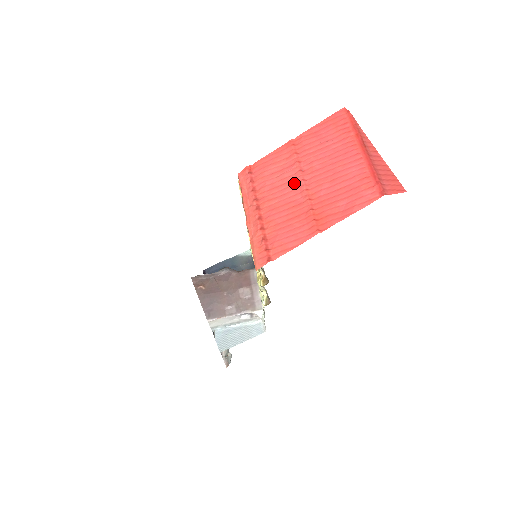
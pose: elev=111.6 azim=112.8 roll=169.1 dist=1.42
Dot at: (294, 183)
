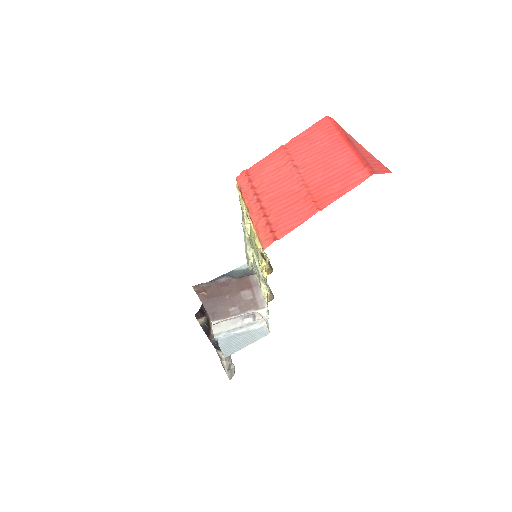
Dot at: (290, 177)
